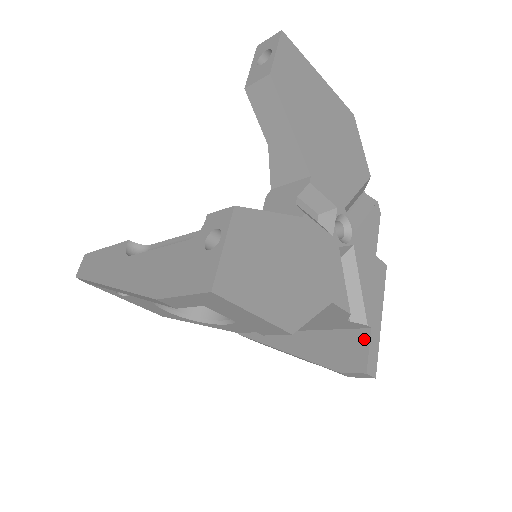
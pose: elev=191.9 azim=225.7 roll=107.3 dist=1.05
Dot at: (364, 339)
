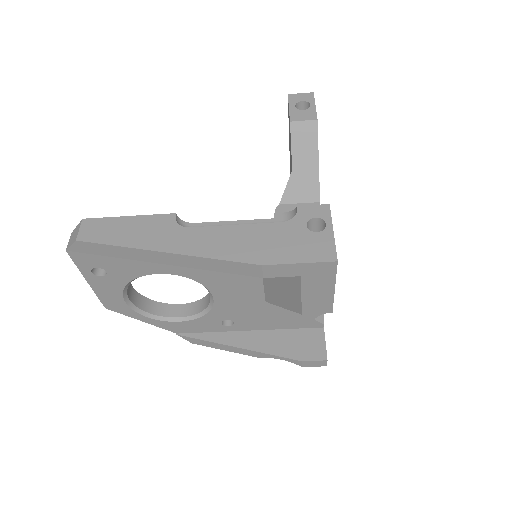
Dot at: (320, 335)
